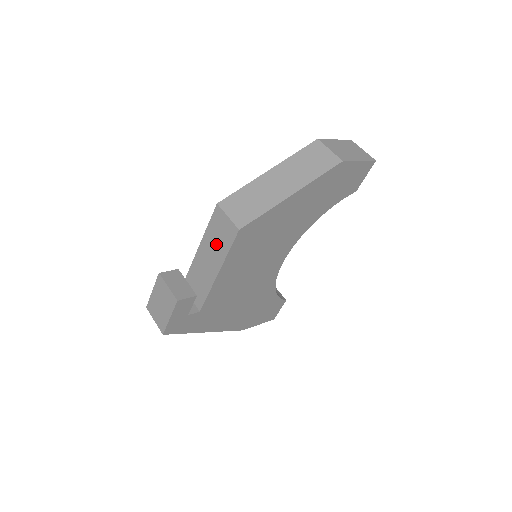
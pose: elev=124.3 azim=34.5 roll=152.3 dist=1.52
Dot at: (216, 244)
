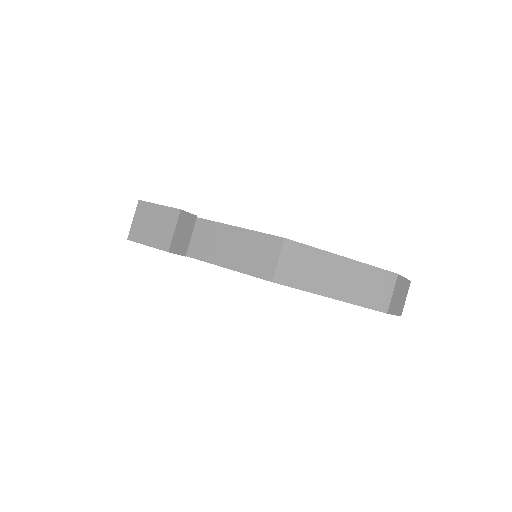
Dot at: (245, 252)
